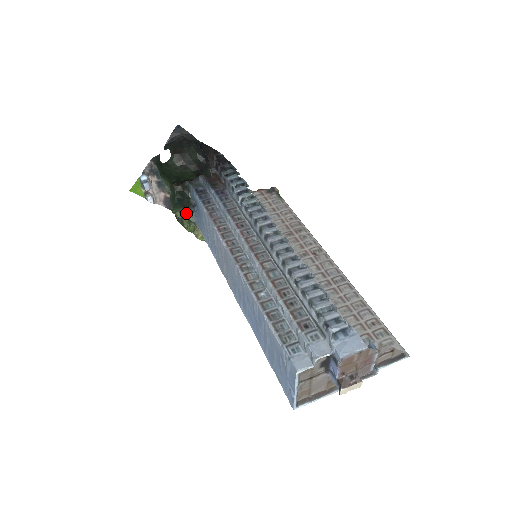
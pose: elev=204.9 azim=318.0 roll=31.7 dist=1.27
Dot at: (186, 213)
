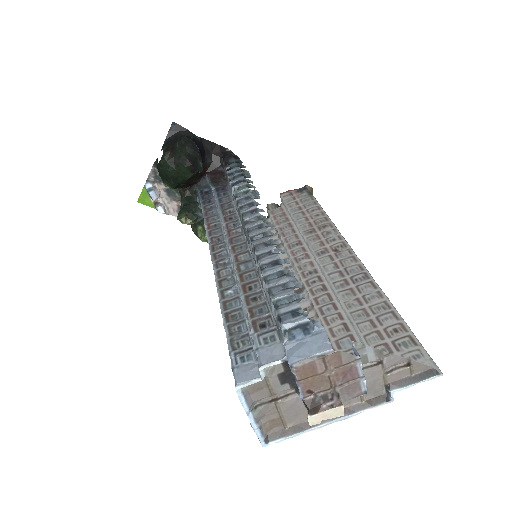
Dot at: (192, 218)
